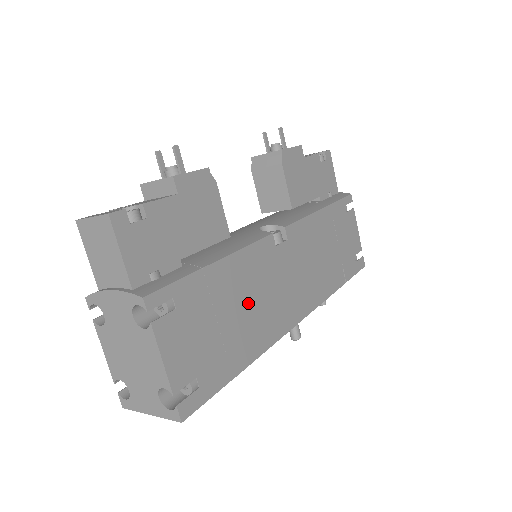
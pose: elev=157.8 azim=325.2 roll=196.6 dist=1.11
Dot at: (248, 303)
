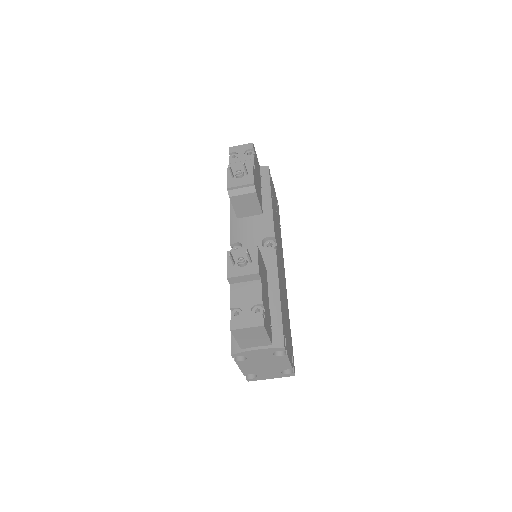
Dot at: (284, 298)
